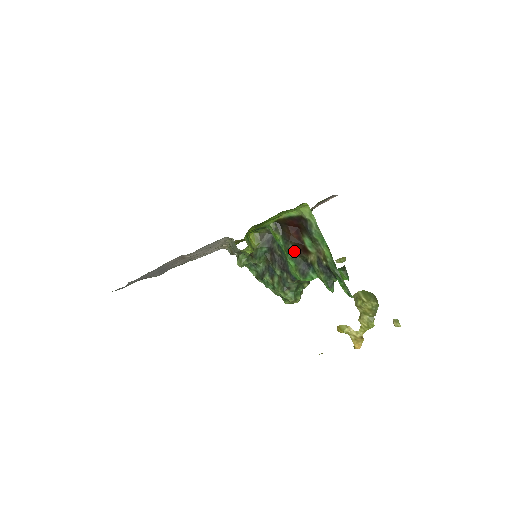
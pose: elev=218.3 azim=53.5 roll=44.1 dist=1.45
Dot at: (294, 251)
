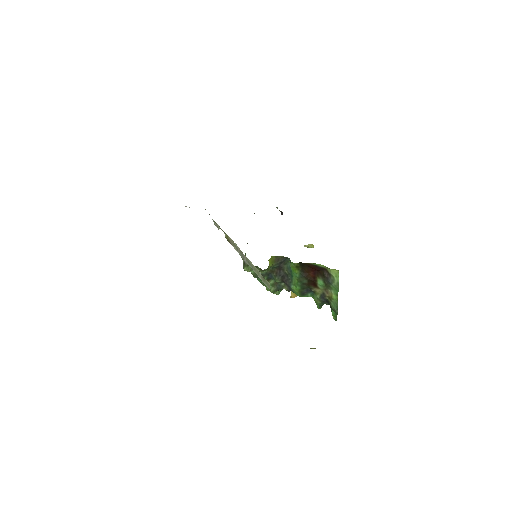
Dot at: (305, 282)
